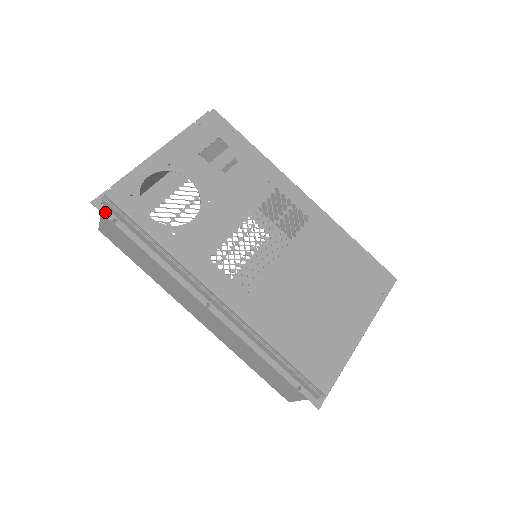
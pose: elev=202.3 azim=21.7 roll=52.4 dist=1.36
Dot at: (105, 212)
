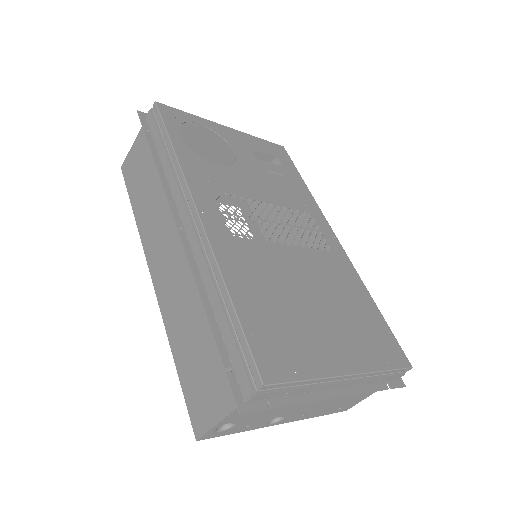
Dot at: (143, 121)
